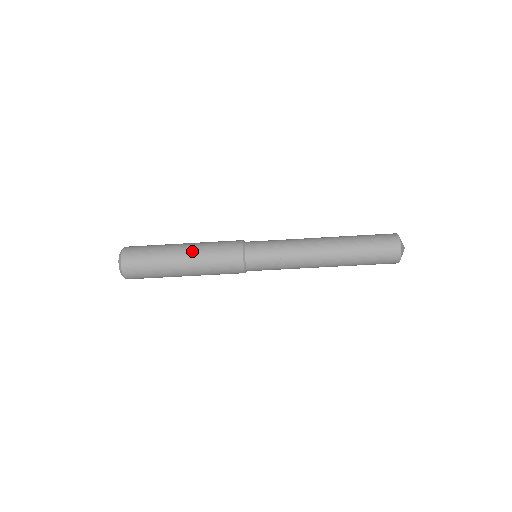
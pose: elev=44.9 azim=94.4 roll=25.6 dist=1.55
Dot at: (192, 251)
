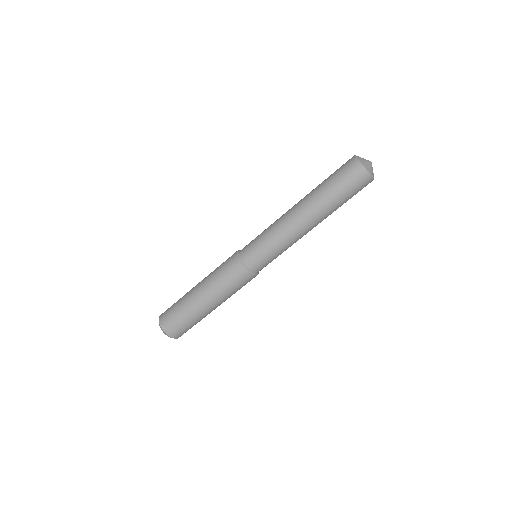
Dot at: (208, 293)
